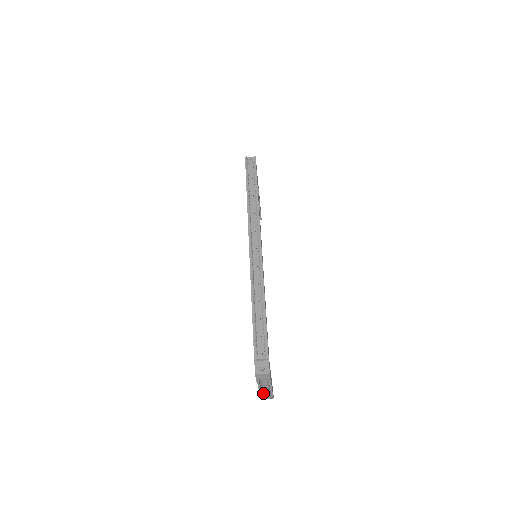
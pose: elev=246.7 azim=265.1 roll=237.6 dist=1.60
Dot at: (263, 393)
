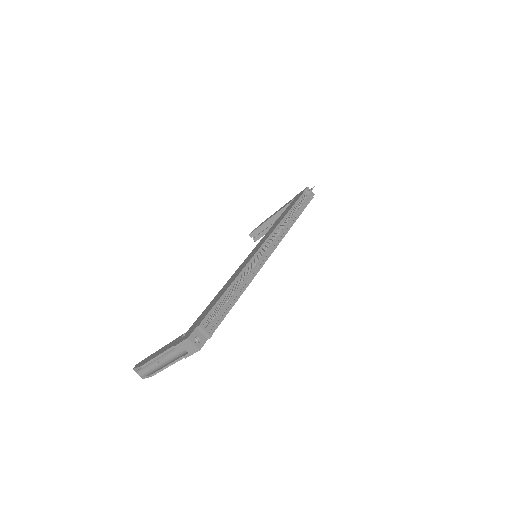
Dot at: occluded
